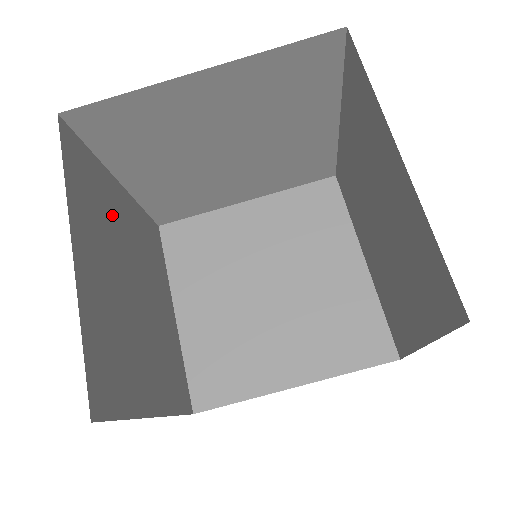
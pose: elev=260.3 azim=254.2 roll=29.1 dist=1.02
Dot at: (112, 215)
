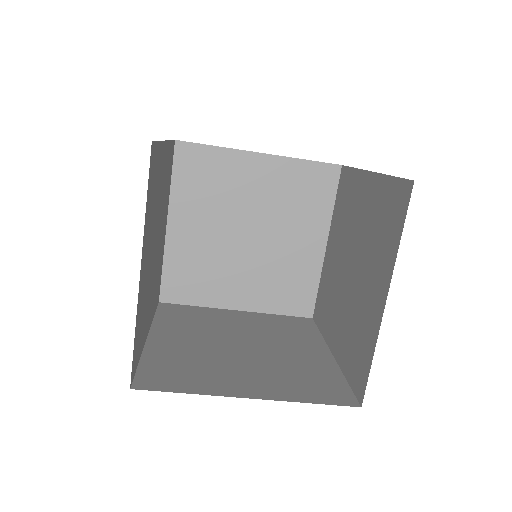
Dot at: (158, 192)
